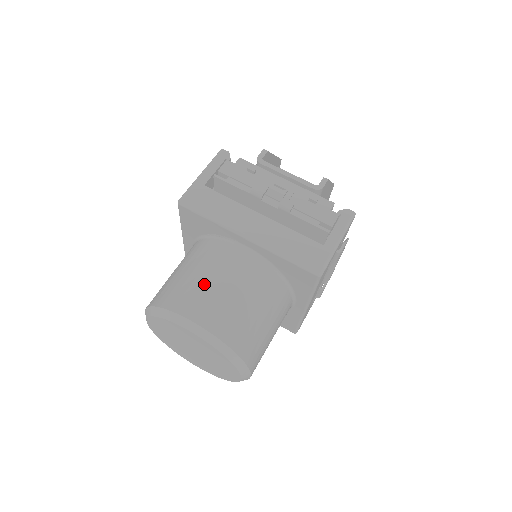
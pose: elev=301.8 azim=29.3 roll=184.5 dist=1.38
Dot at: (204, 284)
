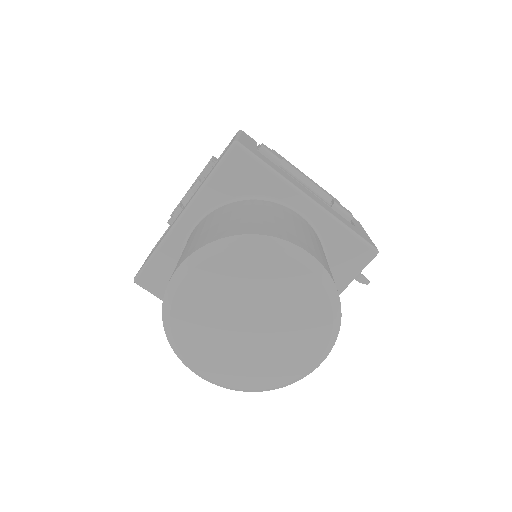
Dot at: occluded
